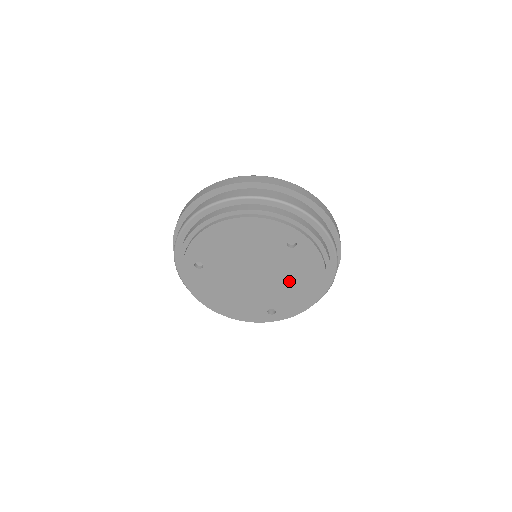
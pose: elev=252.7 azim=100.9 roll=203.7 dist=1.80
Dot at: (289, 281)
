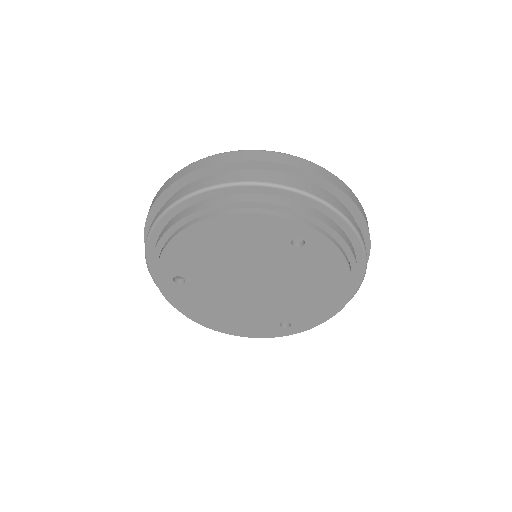
Dot at: (302, 288)
